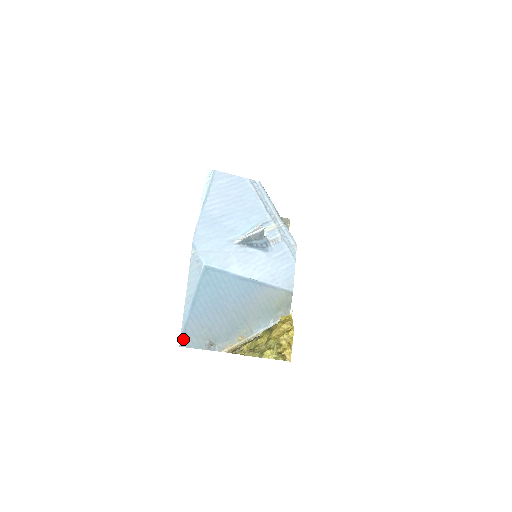
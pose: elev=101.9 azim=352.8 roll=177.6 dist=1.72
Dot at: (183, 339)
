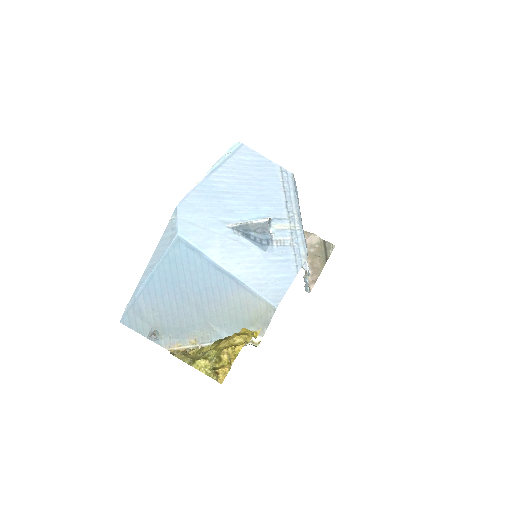
Dot at: (127, 315)
